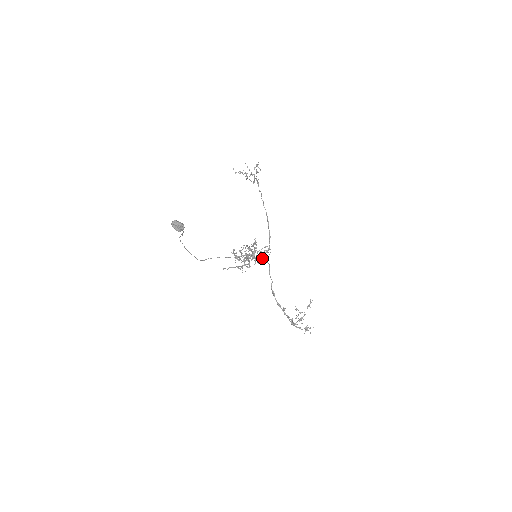
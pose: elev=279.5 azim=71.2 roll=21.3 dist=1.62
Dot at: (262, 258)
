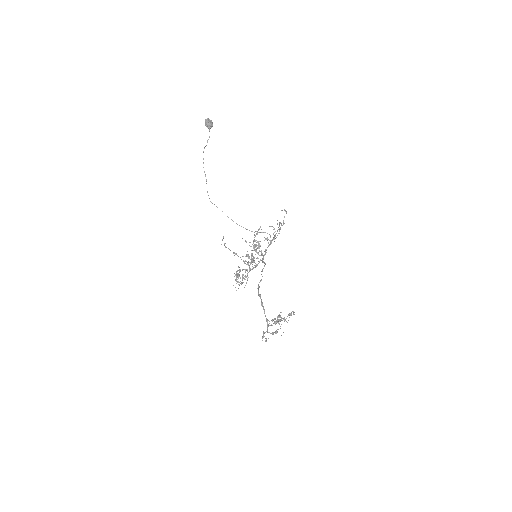
Dot at: (261, 255)
